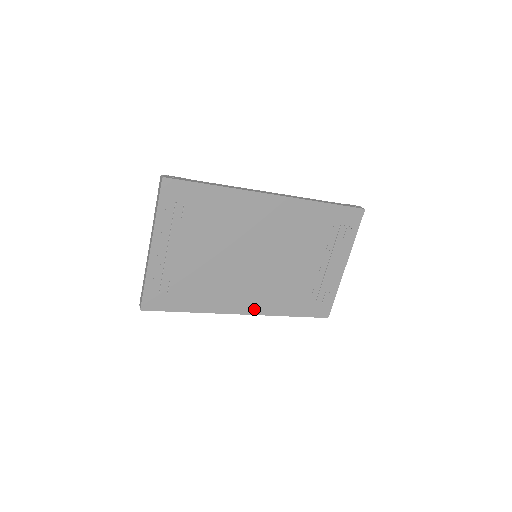
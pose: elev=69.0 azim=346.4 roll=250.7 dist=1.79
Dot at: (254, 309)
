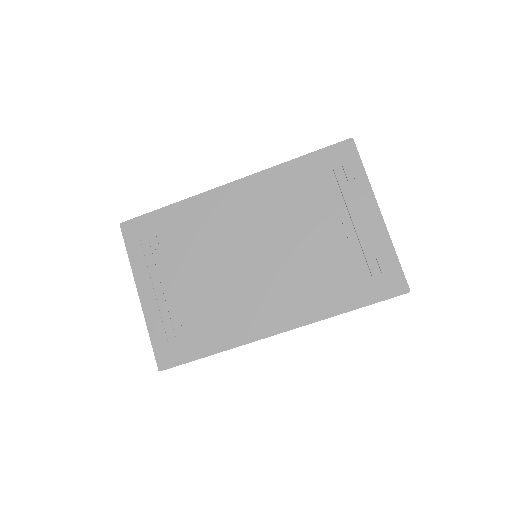
Dot at: (291, 321)
